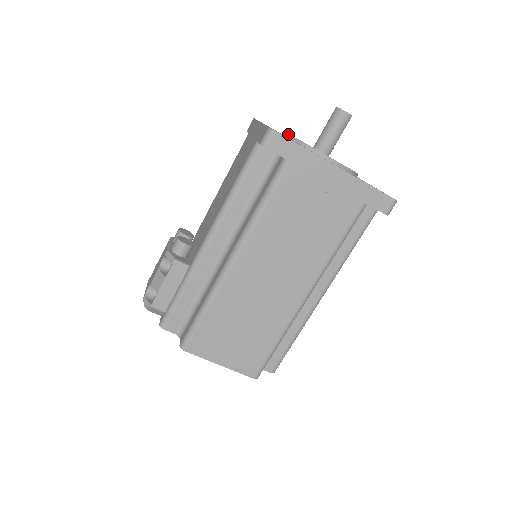
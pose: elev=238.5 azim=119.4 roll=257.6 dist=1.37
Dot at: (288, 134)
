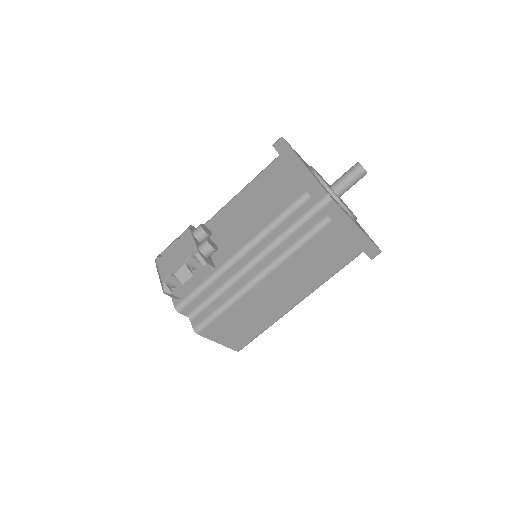
Dot at: (323, 181)
